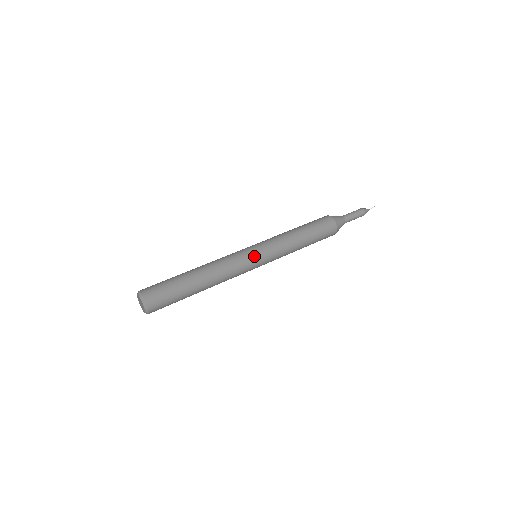
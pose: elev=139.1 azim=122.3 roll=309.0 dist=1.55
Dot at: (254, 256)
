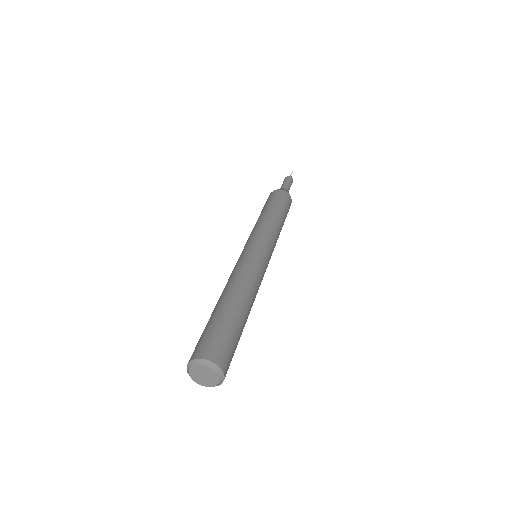
Dot at: (268, 263)
